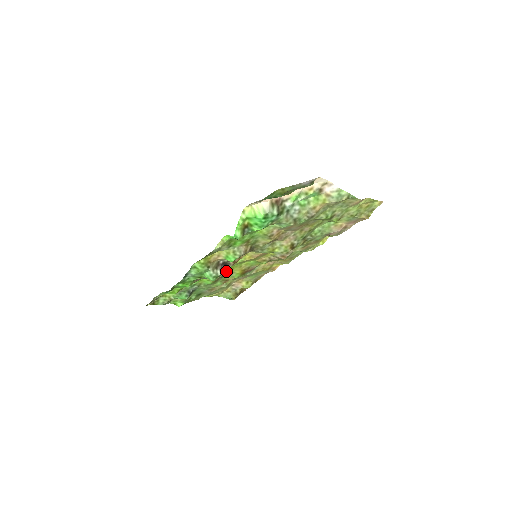
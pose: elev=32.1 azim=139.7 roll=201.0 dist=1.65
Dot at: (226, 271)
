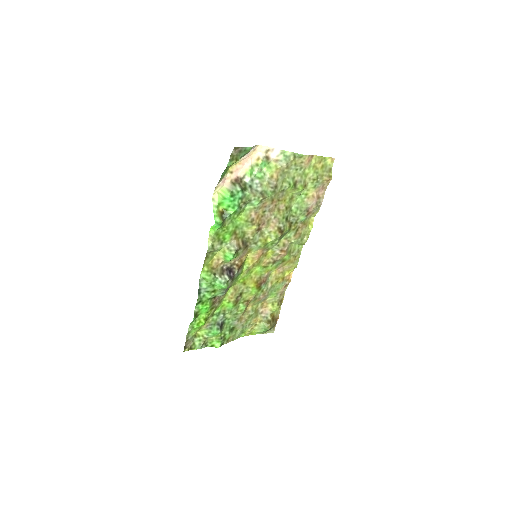
Dot at: (240, 287)
